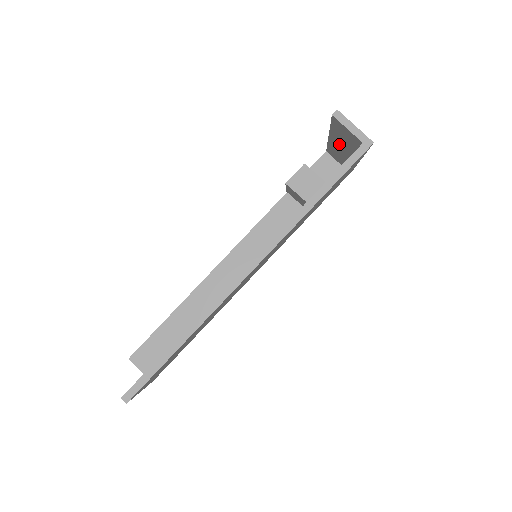
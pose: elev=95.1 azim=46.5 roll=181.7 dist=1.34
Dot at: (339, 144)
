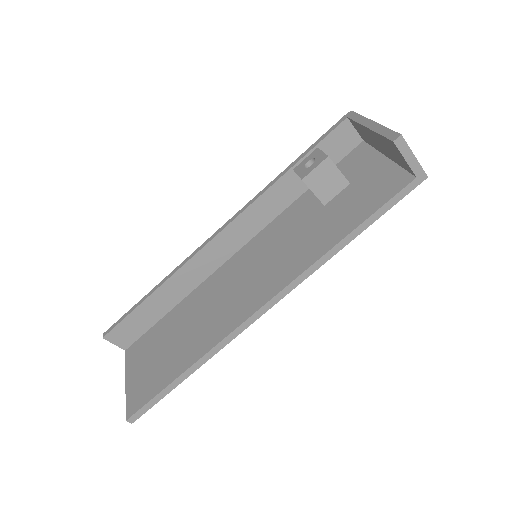
Dot at: (376, 141)
